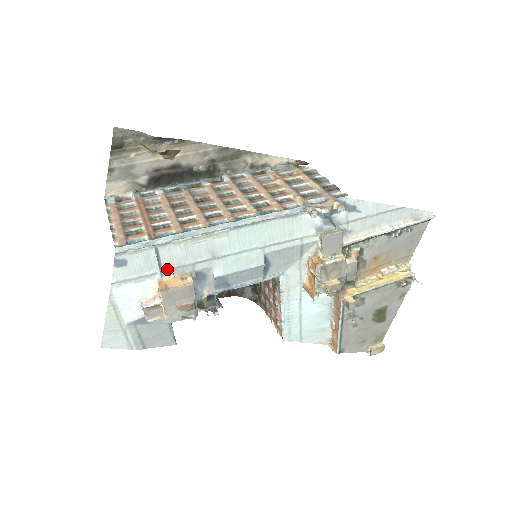
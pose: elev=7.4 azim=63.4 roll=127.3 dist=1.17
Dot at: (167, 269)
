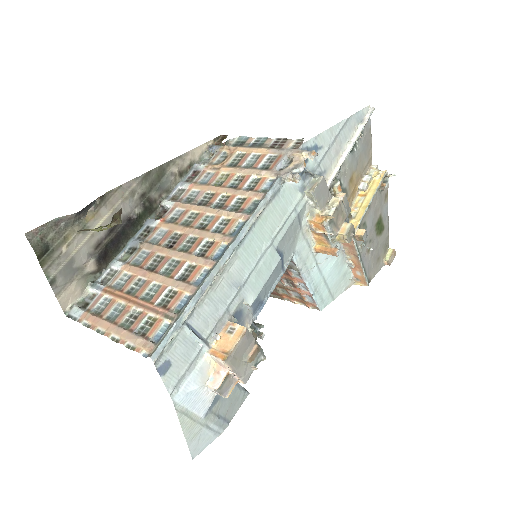
Dot at: (208, 335)
